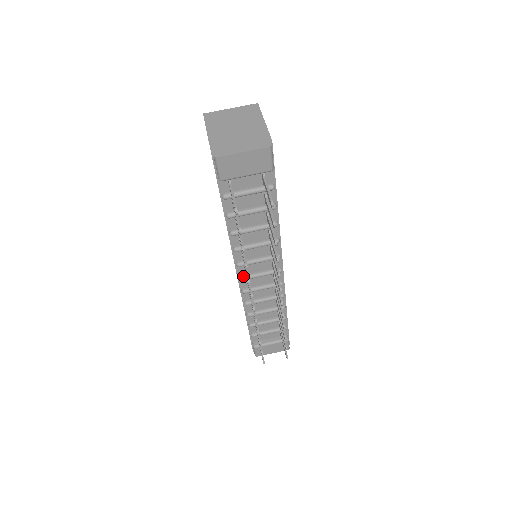
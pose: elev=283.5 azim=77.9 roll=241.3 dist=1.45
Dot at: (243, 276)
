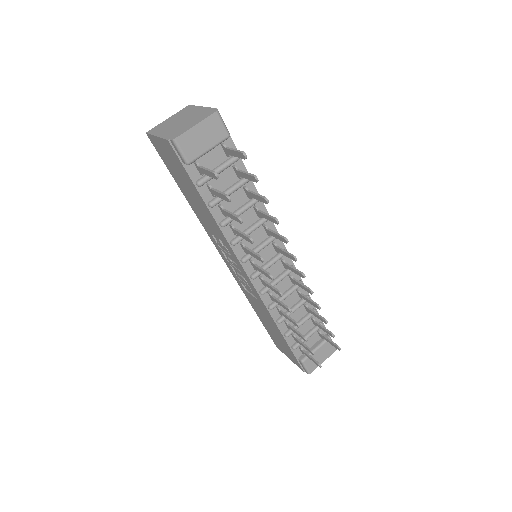
Dot at: (254, 273)
